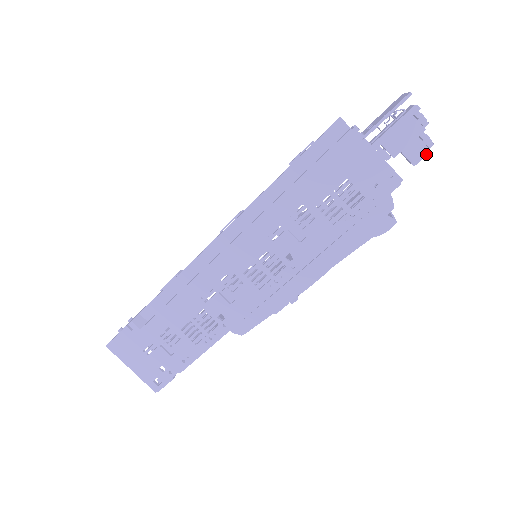
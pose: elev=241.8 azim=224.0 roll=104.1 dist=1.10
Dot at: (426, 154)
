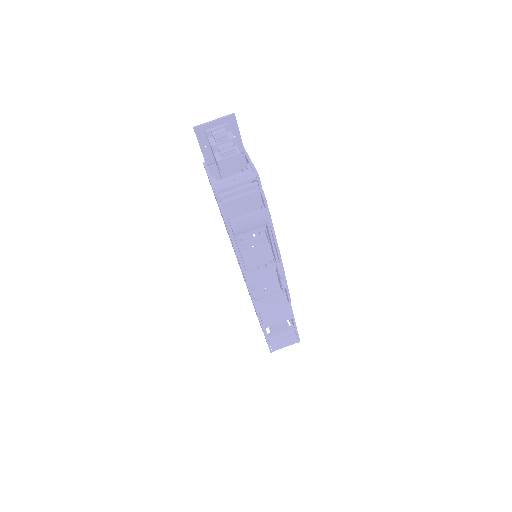
Dot at: (218, 165)
